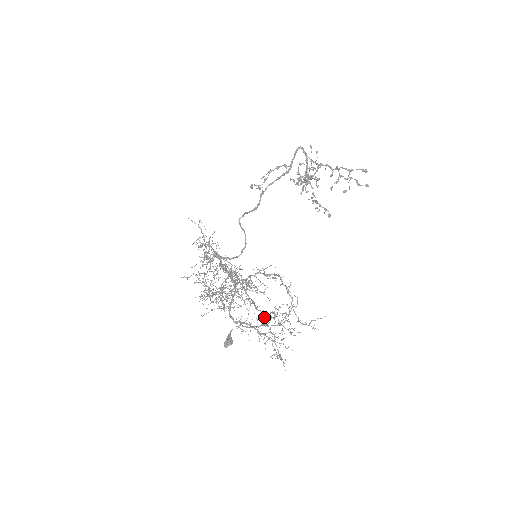
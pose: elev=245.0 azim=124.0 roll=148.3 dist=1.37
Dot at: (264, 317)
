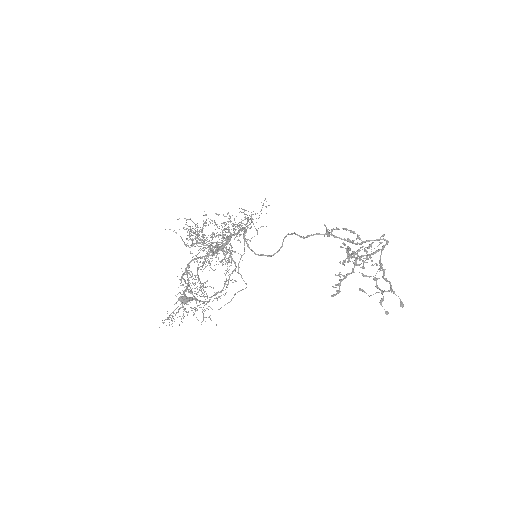
Dot at: occluded
